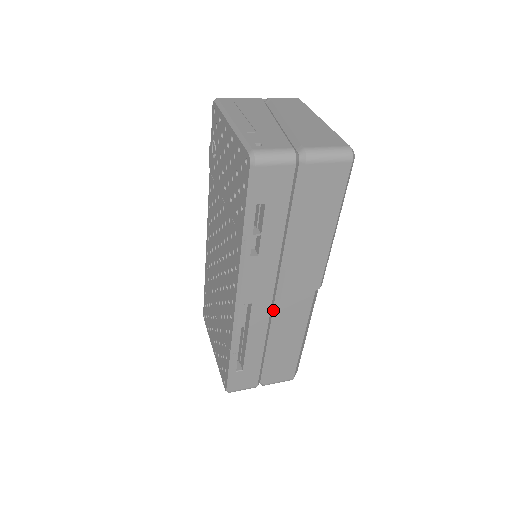
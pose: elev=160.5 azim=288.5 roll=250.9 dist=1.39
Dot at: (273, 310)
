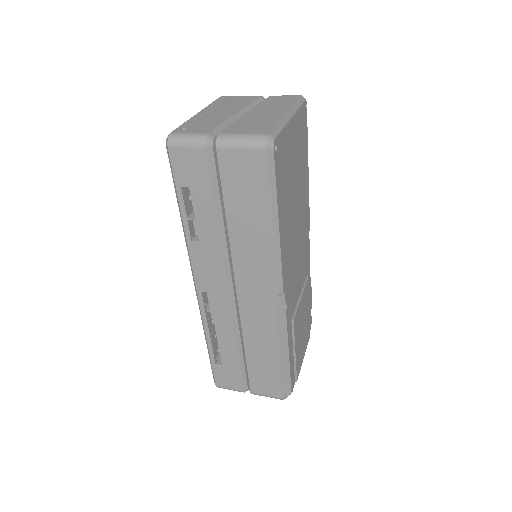
Dot at: (237, 308)
